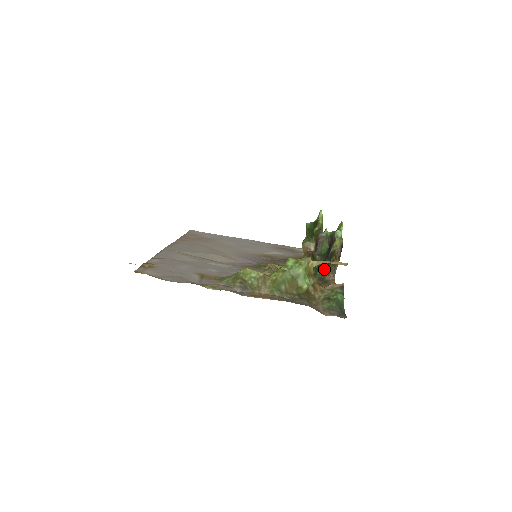
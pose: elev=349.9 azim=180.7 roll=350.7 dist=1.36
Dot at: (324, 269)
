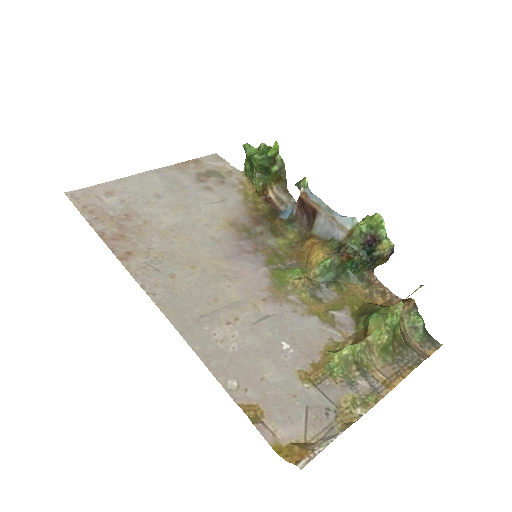
Dot at: (364, 268)
